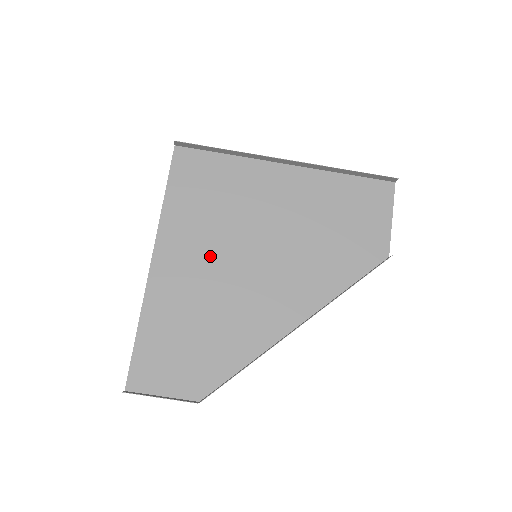
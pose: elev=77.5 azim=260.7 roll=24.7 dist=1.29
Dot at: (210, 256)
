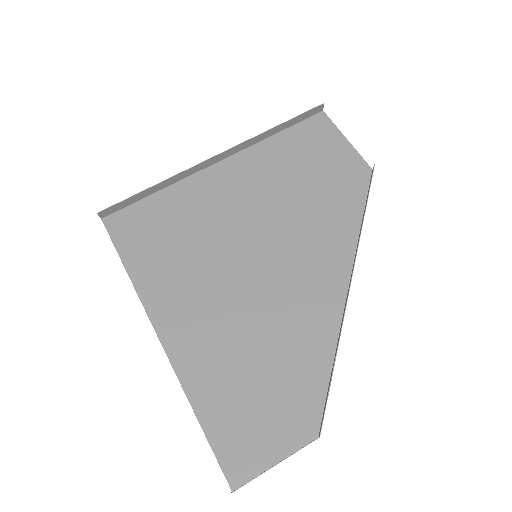
Dot at: (213, 289)
